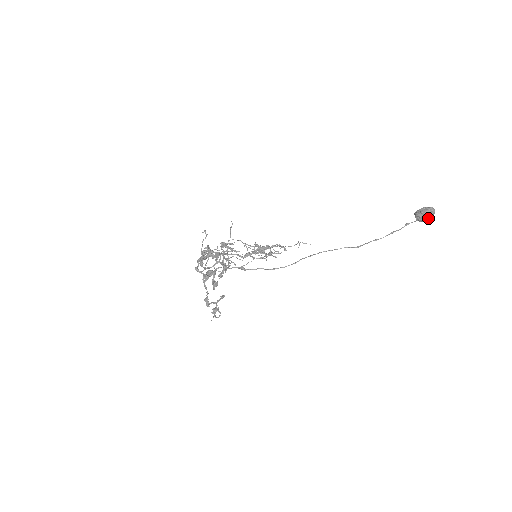
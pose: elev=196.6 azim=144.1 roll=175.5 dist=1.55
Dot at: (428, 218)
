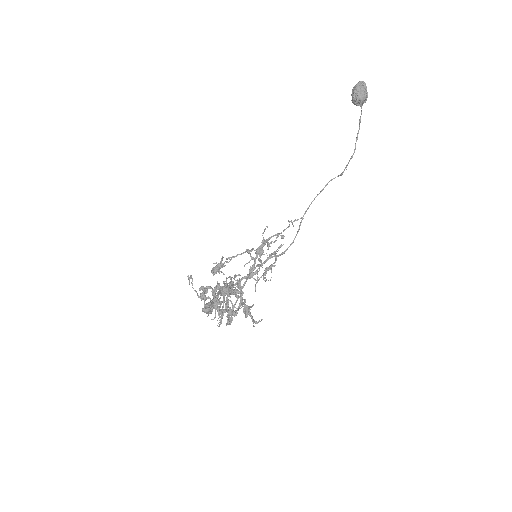
Dot at: (364, 90)
